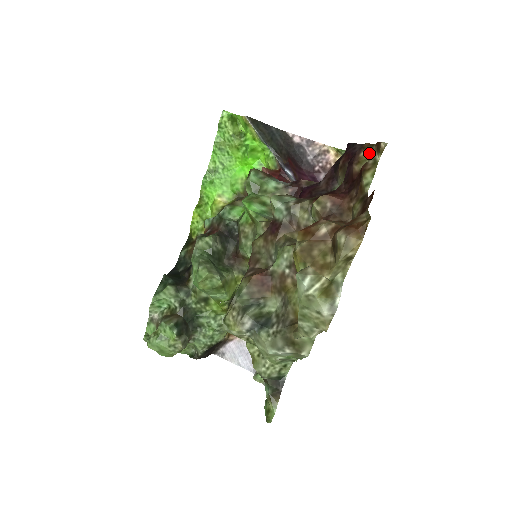
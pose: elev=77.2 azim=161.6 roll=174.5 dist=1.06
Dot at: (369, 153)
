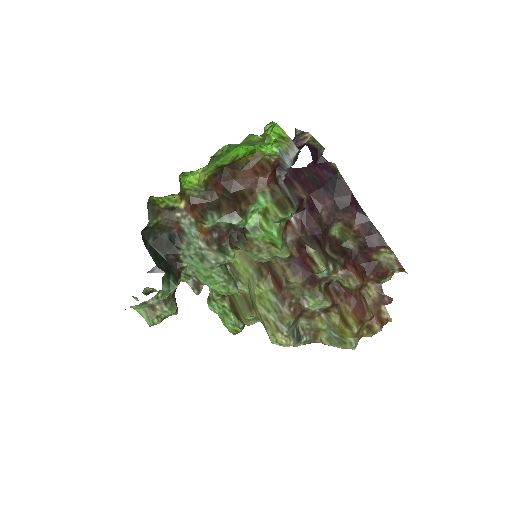
Dot at: (386, 252)
